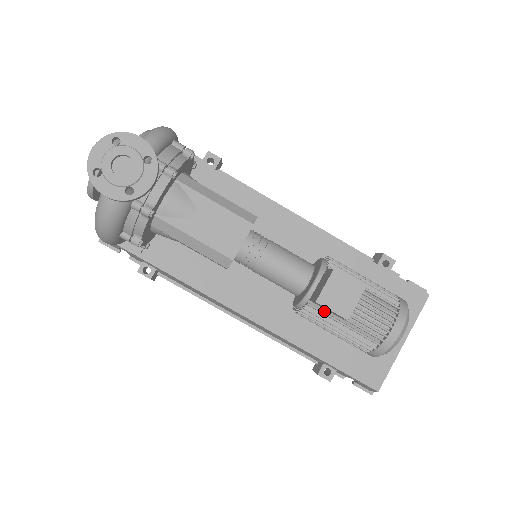
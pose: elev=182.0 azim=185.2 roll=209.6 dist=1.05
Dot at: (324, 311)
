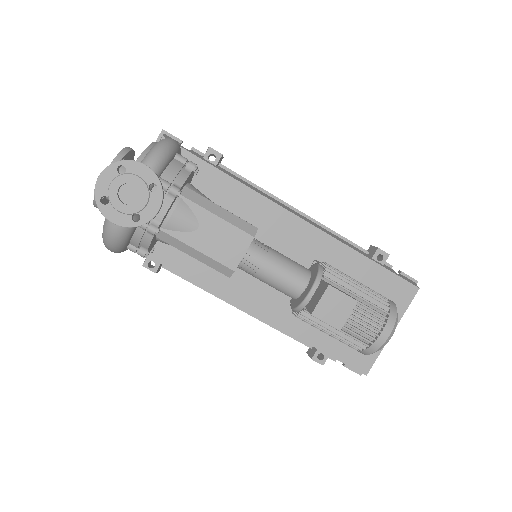
Dot at: occluded
